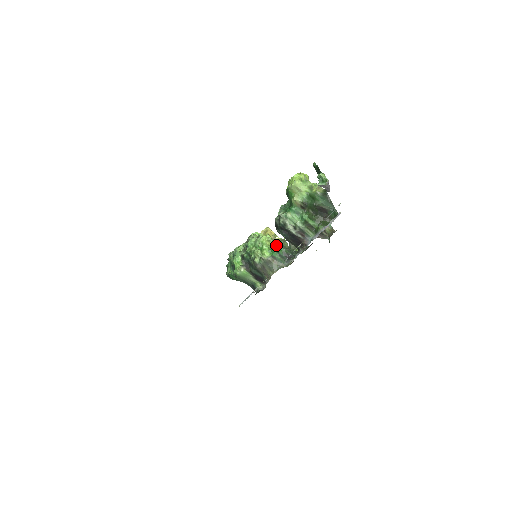
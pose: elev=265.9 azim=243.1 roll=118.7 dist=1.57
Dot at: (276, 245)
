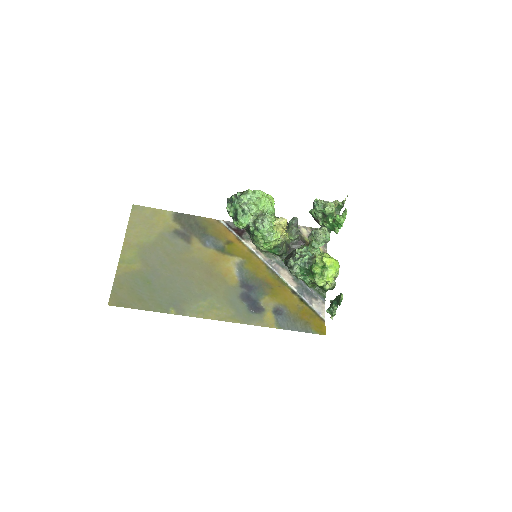
Dot at: (277, 247)
